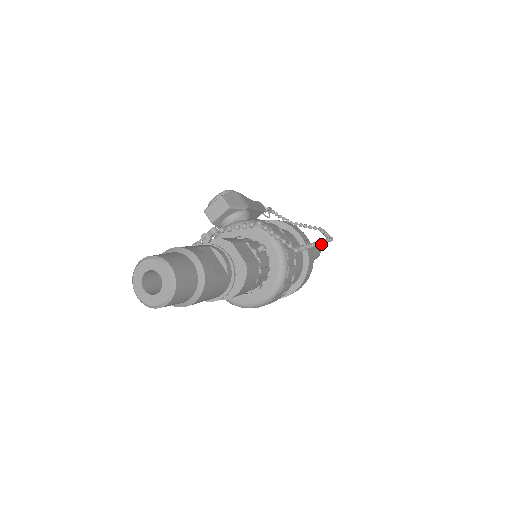
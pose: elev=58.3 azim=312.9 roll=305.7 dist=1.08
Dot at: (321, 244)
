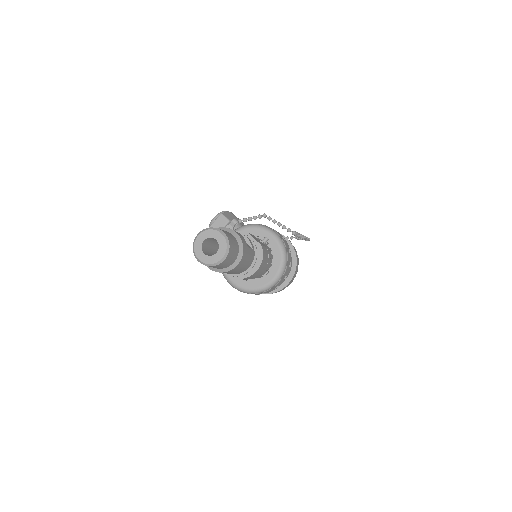
Dot at: (304, 239)
